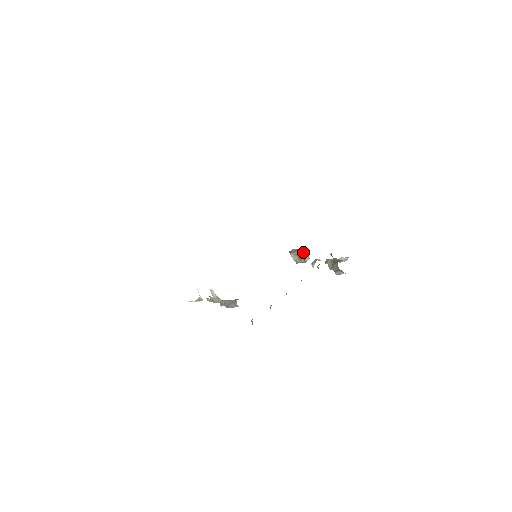
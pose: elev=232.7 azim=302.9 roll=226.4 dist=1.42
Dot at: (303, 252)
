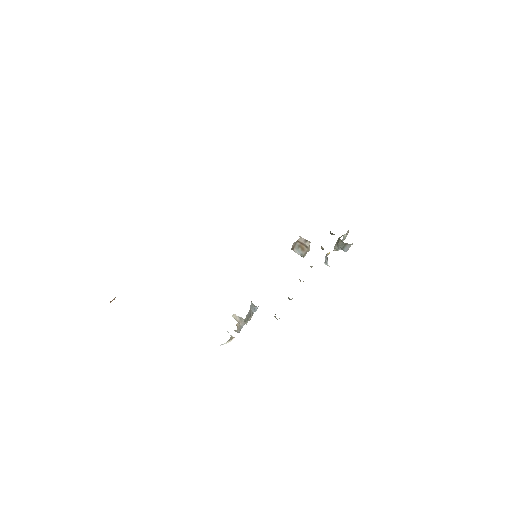
Dot at: (301, 239)
